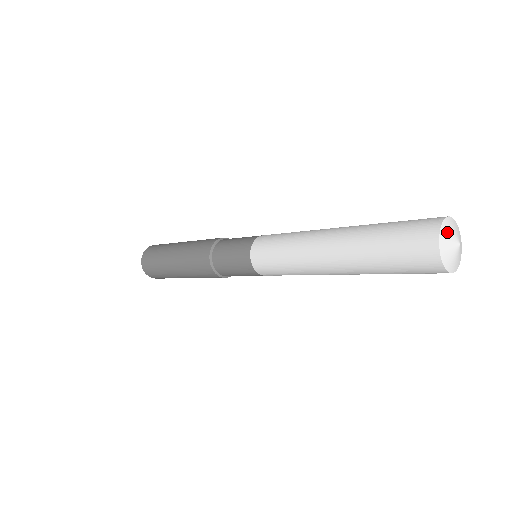
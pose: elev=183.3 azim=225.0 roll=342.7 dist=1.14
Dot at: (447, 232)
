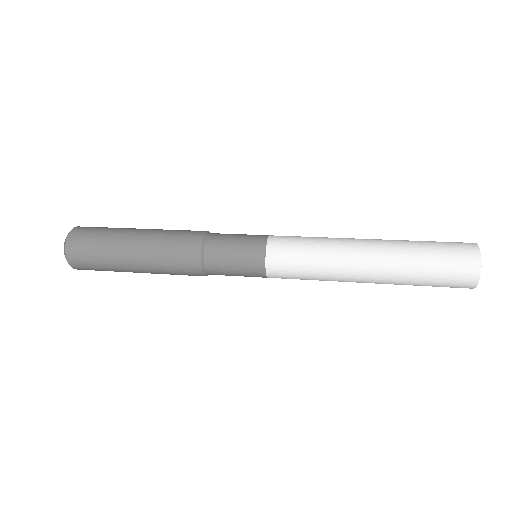
Dot at: occluded
